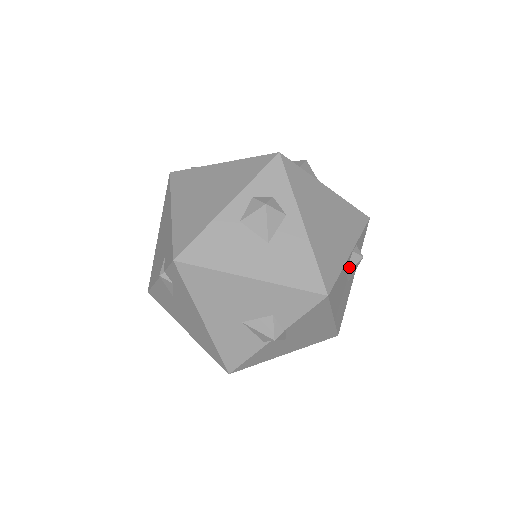
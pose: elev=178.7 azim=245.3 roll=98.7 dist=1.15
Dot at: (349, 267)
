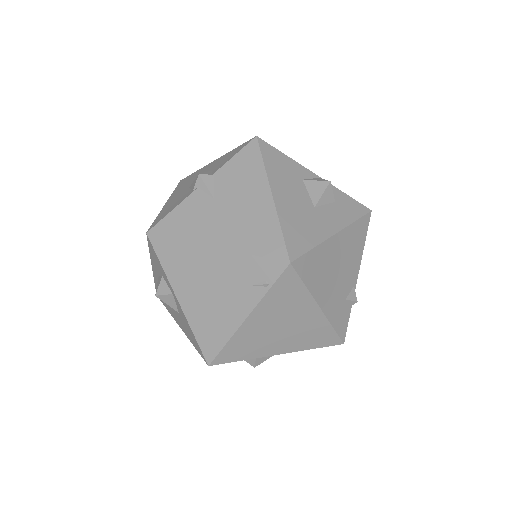
Dot at: (310, 180)
